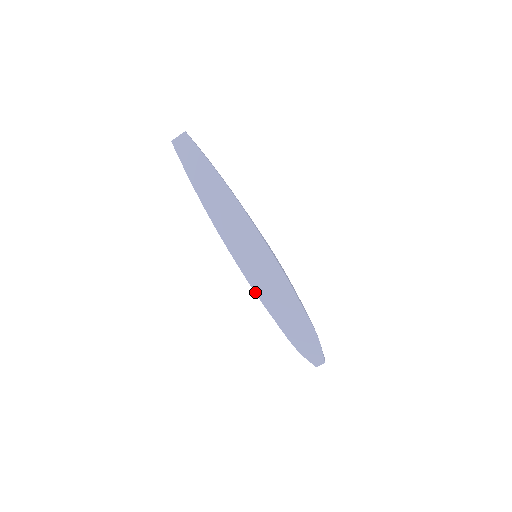
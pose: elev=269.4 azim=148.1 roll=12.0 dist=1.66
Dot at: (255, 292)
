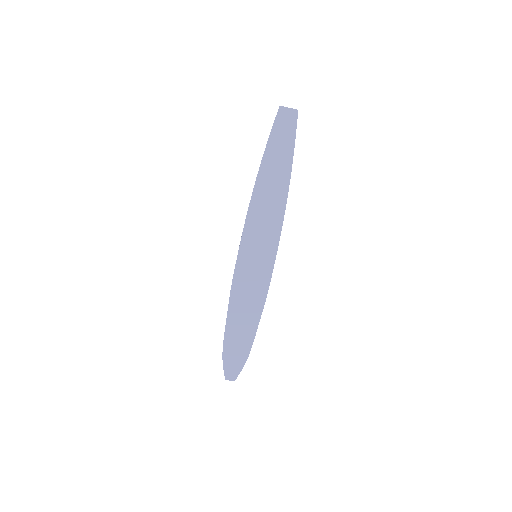
Dot at: (232, 284)
